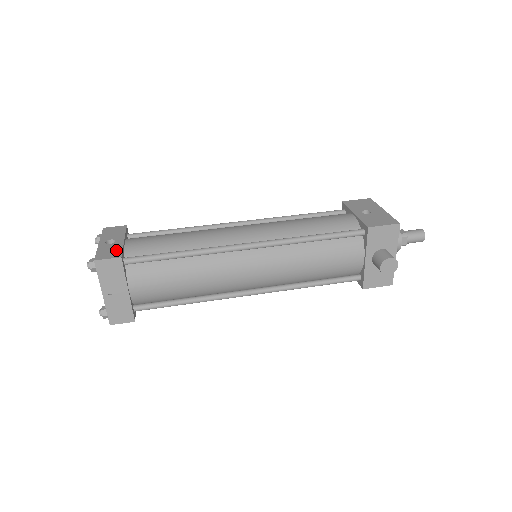
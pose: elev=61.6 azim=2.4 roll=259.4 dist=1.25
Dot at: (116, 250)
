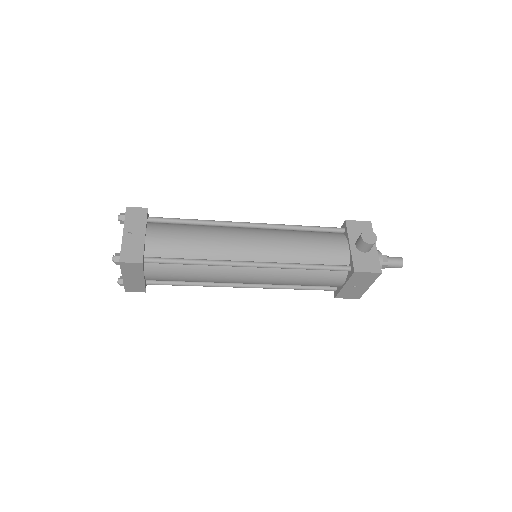
Dot at: occluded
